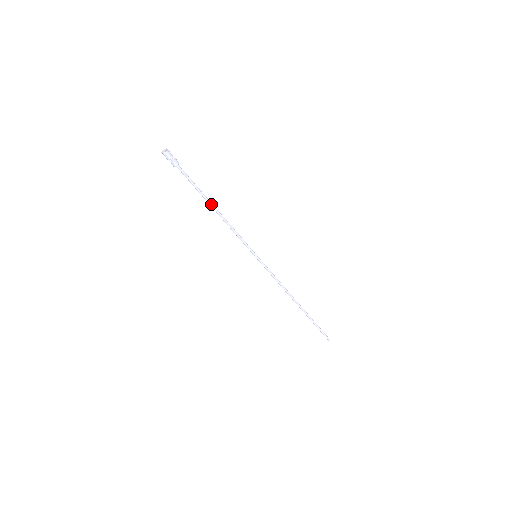
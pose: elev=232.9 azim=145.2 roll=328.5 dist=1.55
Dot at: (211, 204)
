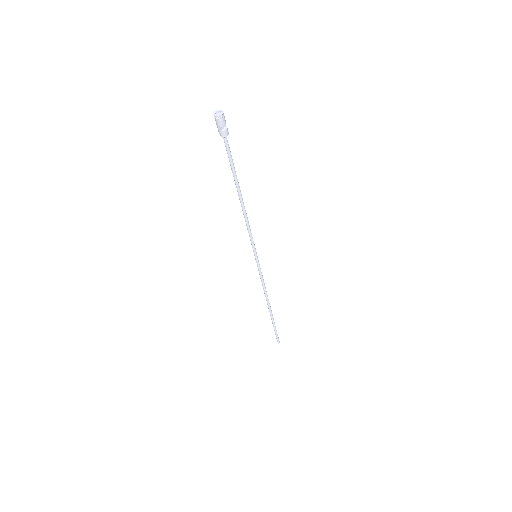
Dot at: (240, 191)
